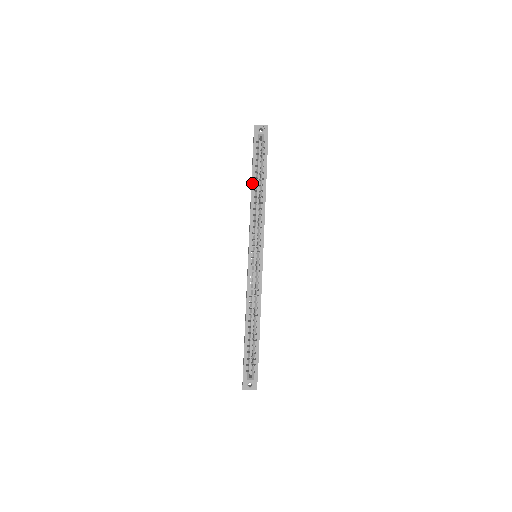
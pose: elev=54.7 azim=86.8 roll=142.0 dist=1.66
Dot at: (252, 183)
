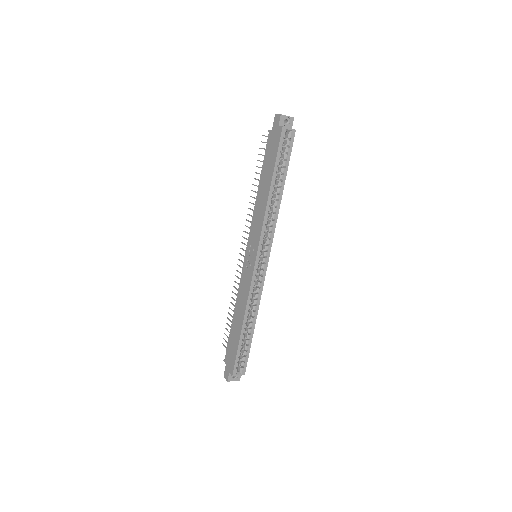
Dot at: (271, 184)
